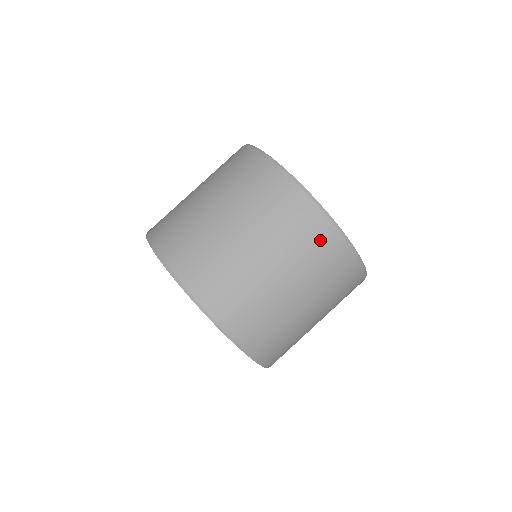
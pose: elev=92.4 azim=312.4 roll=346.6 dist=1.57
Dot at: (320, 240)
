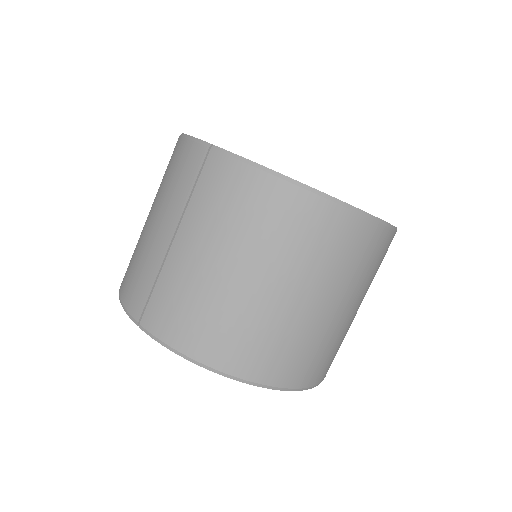
Dot at: (381, 251)
